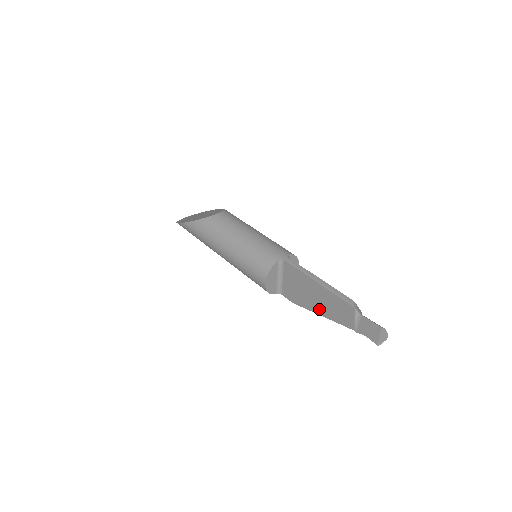
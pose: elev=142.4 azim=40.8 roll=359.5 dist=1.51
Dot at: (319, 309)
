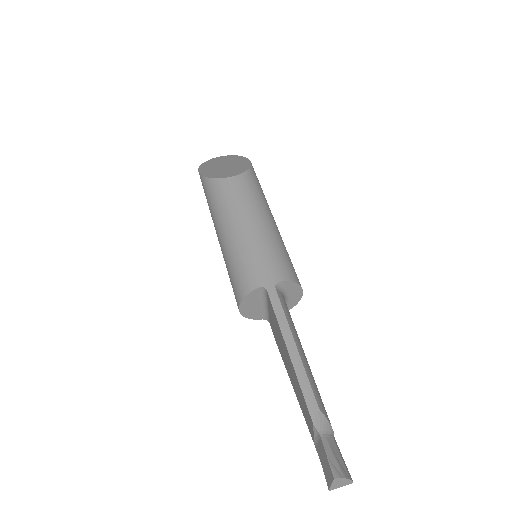
Dot at: (291, 378)
